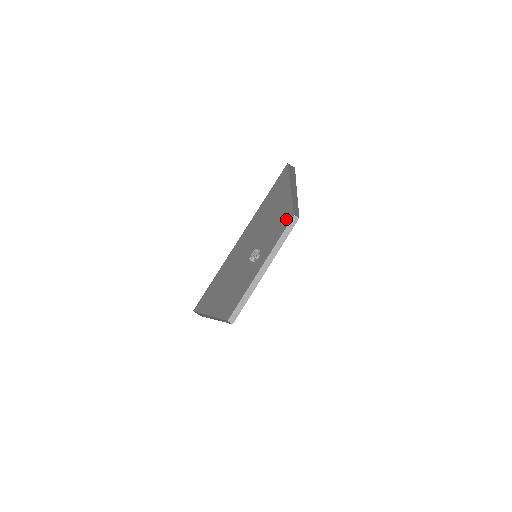
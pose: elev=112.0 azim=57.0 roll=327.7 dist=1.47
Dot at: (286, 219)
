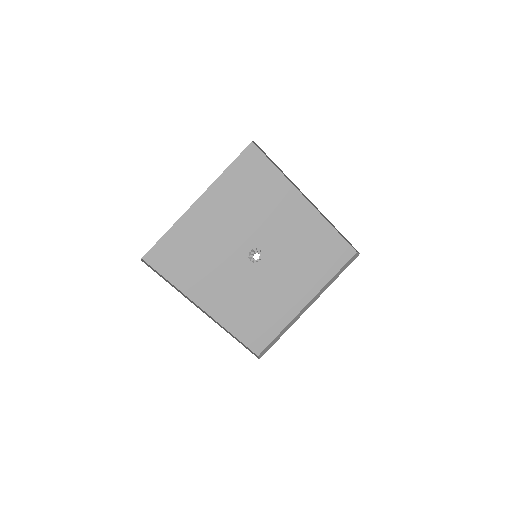
Dot at: (331, 246)
